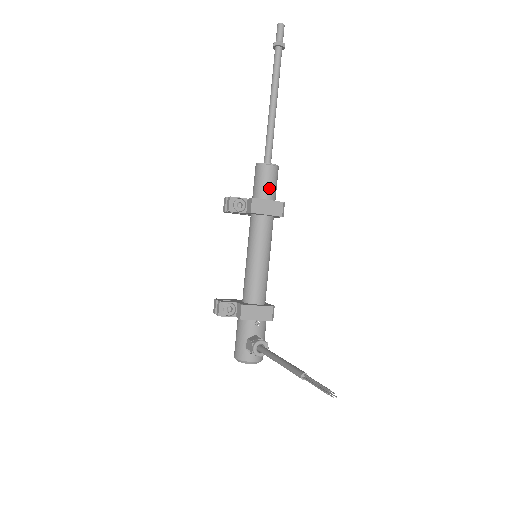
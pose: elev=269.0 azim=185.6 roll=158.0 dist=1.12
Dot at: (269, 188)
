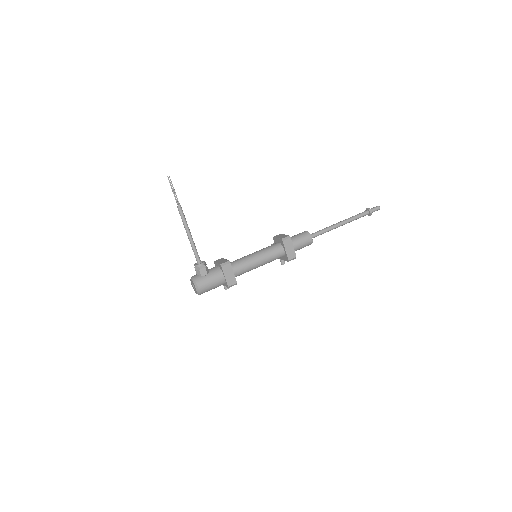
Dot at: (294, 236)
